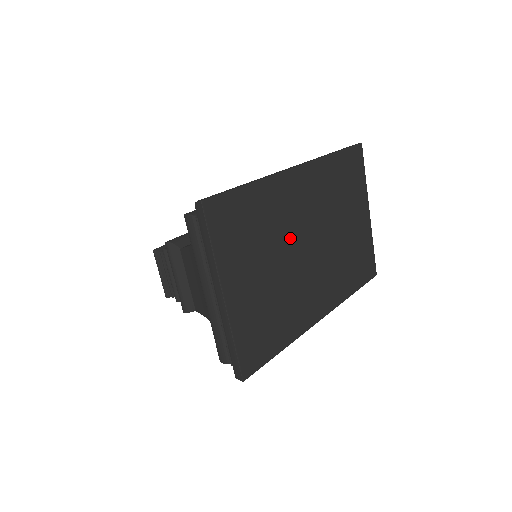
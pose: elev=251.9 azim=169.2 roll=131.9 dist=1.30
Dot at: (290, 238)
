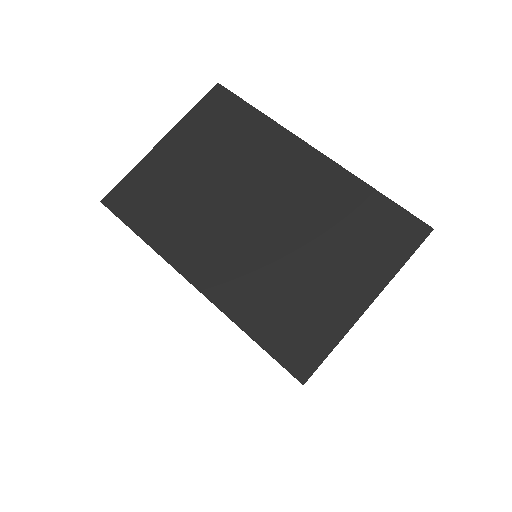
Dot at: (246, 181)
